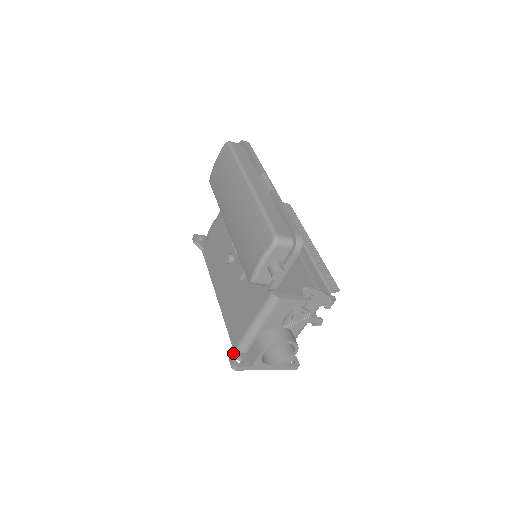
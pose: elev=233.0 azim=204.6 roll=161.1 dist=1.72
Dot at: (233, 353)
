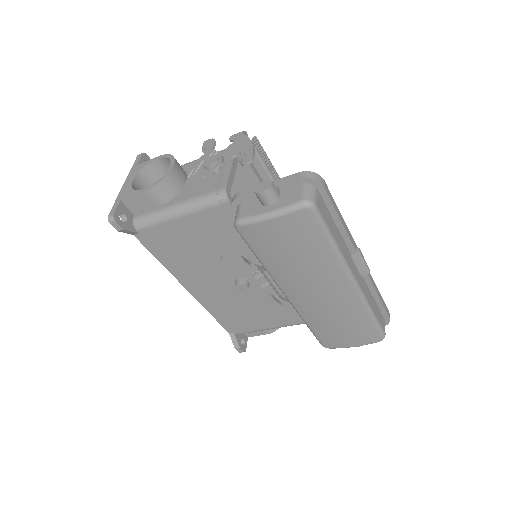
Dot at: (238, 342)
